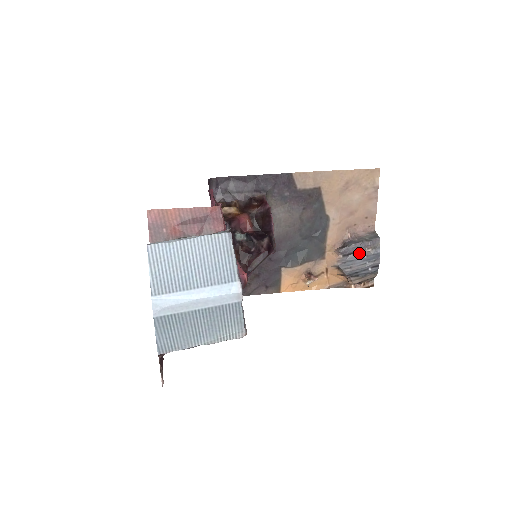
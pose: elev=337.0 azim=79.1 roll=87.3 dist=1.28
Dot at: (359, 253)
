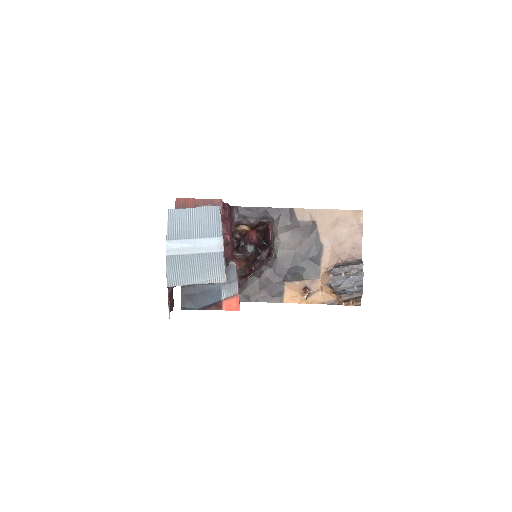
Dot at: (346, 274)
